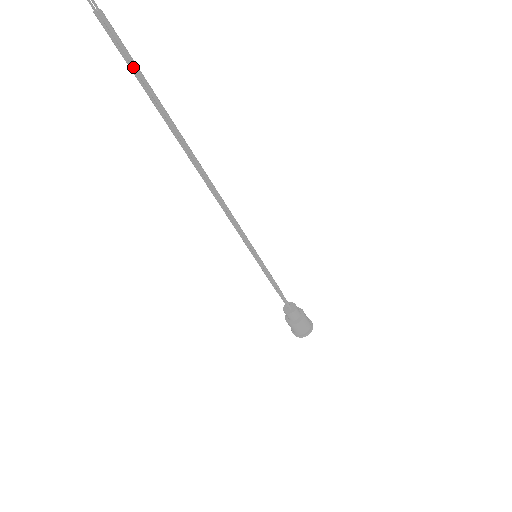
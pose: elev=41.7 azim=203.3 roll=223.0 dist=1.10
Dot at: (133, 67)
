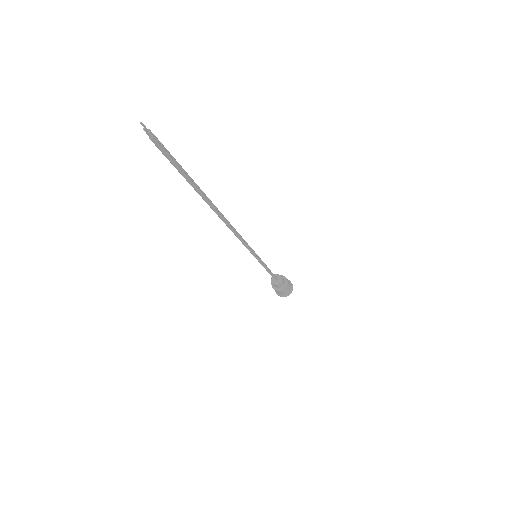
Dot at: (175, 167)
